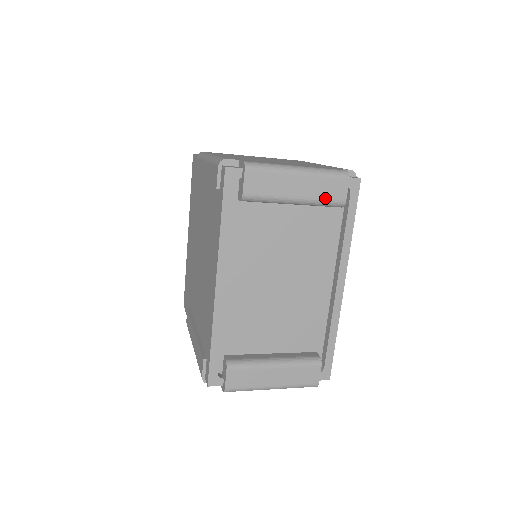
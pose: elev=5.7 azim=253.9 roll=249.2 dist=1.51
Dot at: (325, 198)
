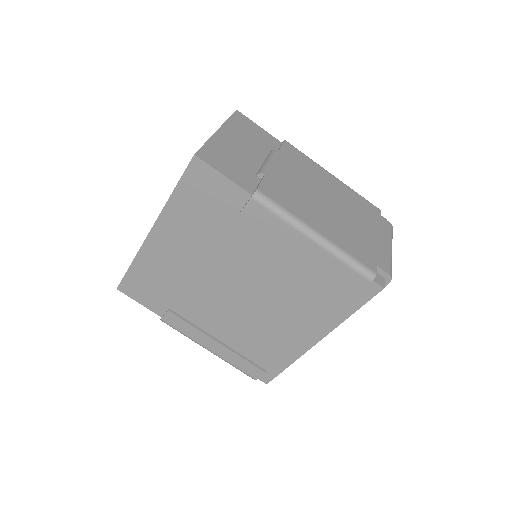
Dot at: occluded
